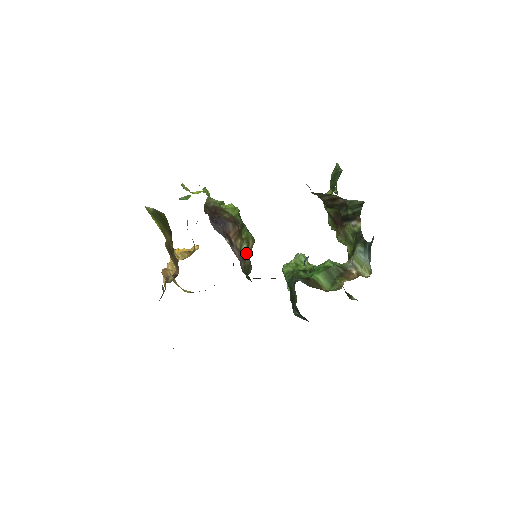
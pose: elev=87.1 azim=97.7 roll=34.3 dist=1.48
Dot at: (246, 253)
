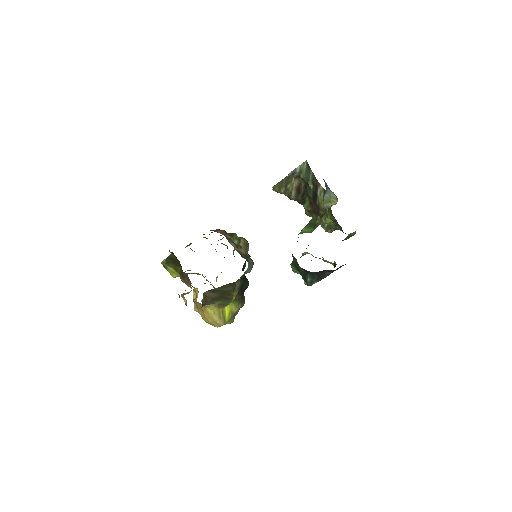
Dot at: (239, 245)
